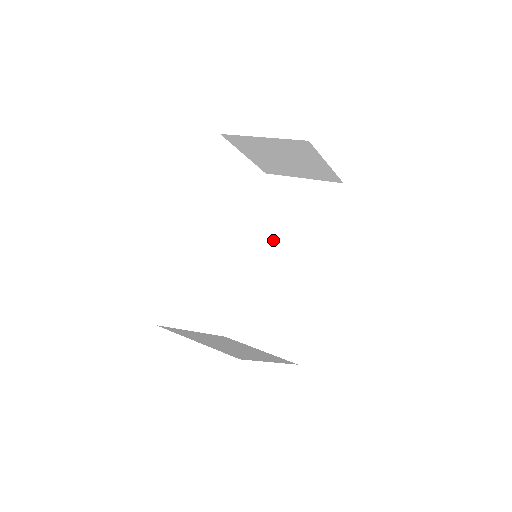
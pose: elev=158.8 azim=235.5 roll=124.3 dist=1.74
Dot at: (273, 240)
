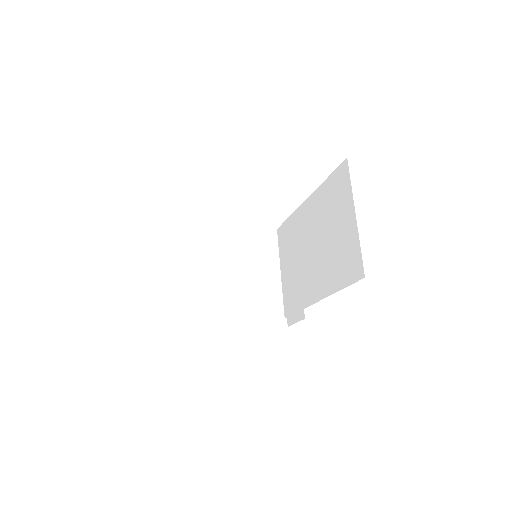
Dot at: (310, 236)
